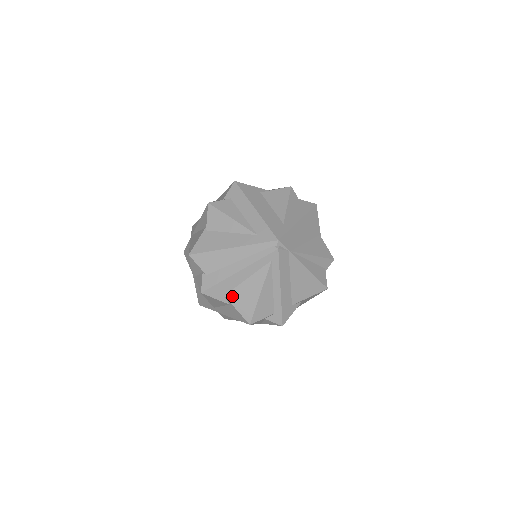
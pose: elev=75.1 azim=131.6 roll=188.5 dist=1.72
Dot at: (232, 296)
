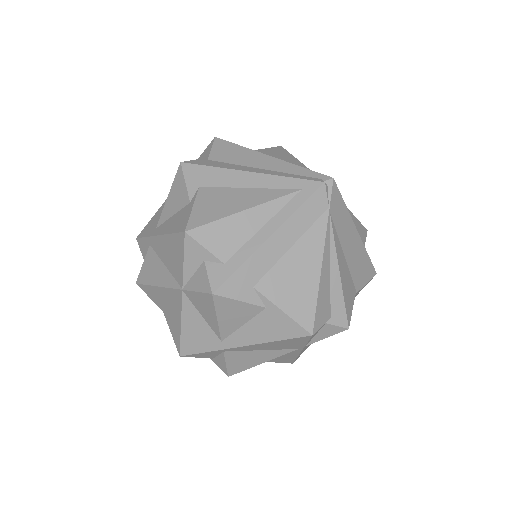
Dot at: (207, 192)
